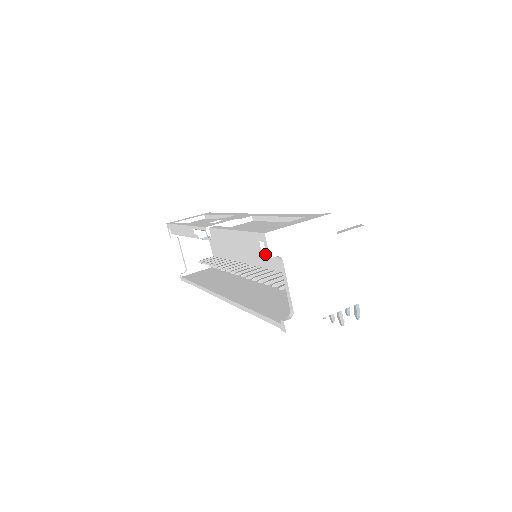
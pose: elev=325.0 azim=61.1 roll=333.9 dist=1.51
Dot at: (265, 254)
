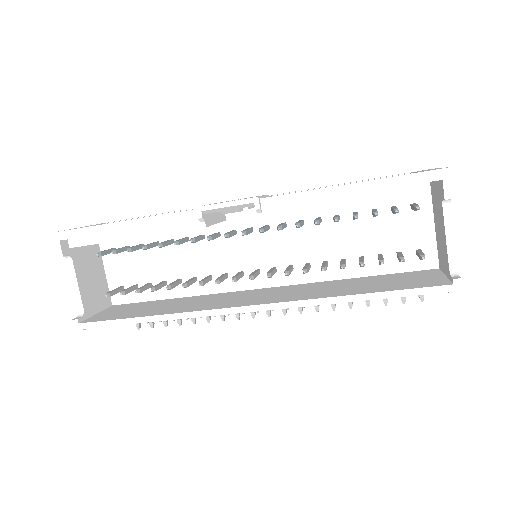
Dot at: (290, 245)
